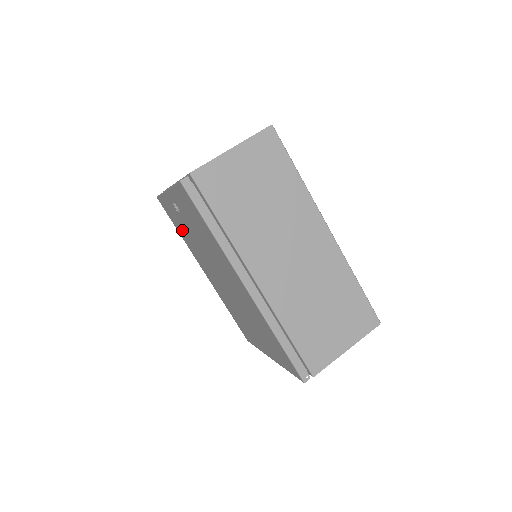
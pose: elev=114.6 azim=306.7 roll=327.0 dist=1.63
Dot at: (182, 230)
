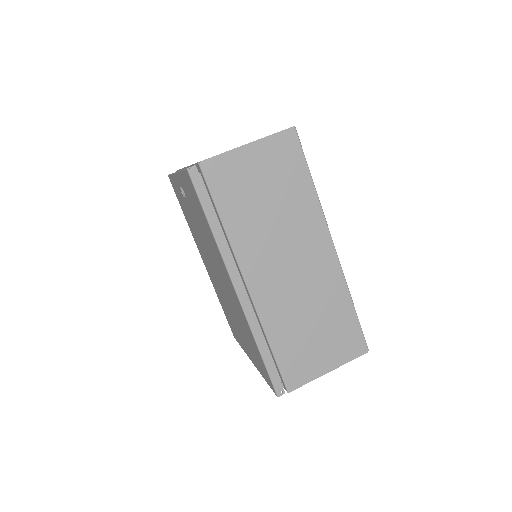
Dot at: occluded
